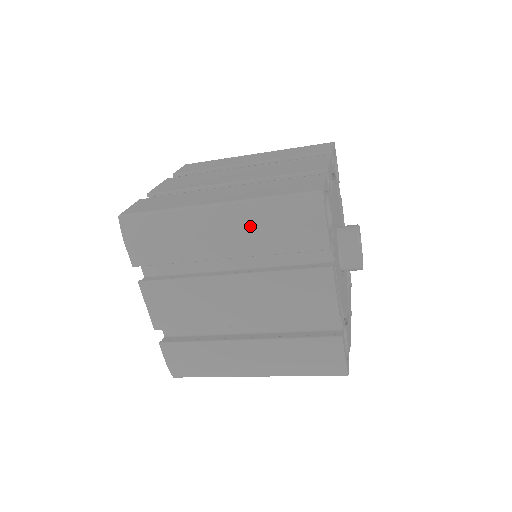
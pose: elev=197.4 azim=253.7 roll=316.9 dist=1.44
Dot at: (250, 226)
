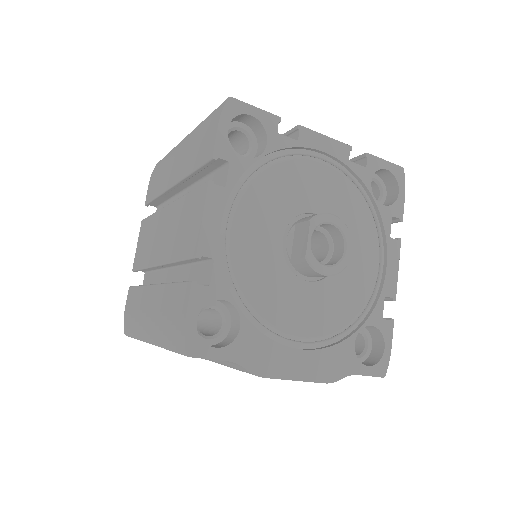
Dot at: (188, 147)
